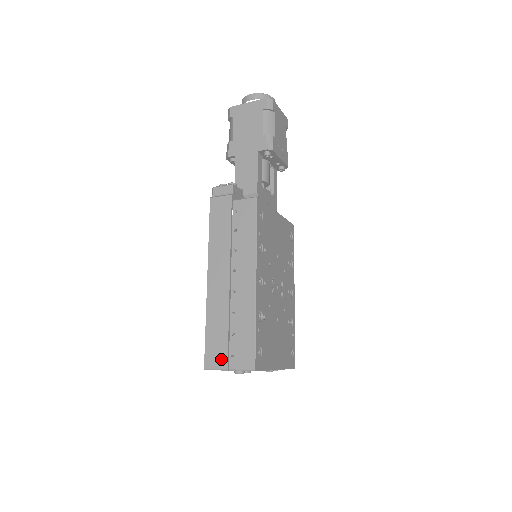
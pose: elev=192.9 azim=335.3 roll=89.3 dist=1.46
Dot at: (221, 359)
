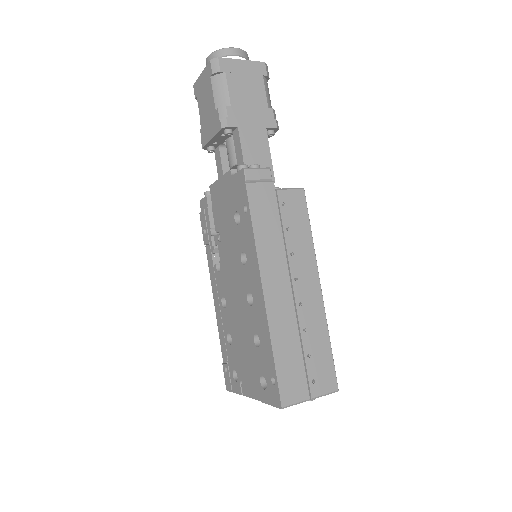
Dot at: (301, 389)
